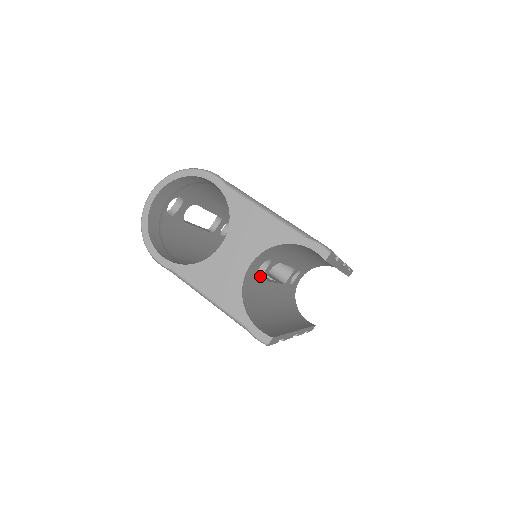
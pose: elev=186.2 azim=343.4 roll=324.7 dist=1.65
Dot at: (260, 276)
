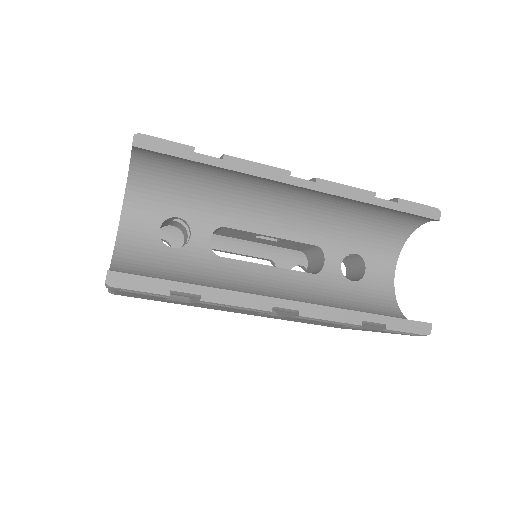
Dot at: (183, 246)
